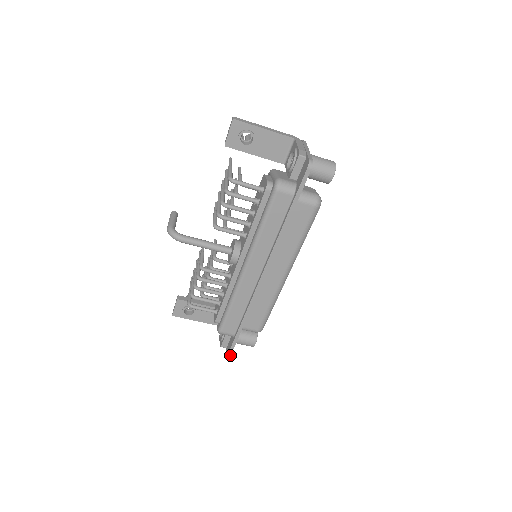
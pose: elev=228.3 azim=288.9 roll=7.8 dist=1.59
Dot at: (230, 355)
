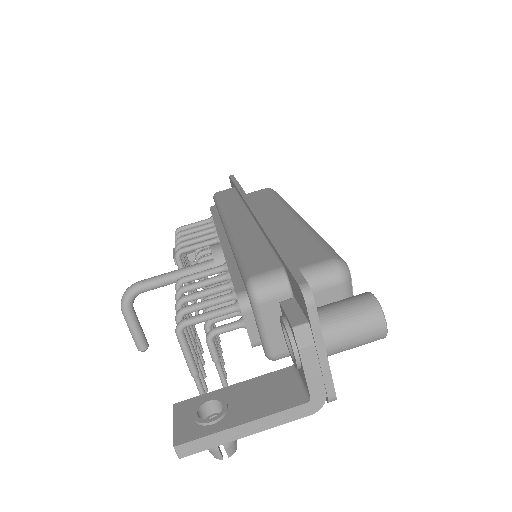
Dot at: (304, 282)
